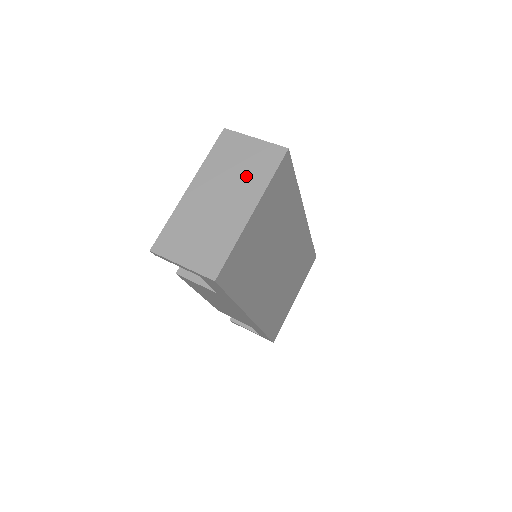
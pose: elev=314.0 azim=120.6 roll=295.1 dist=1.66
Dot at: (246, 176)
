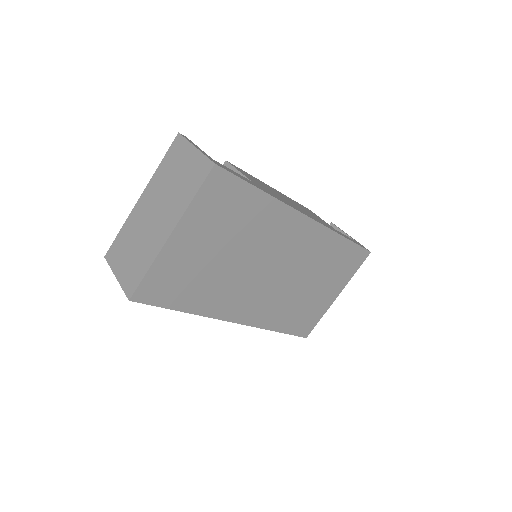
Dot at: (177, 192)
